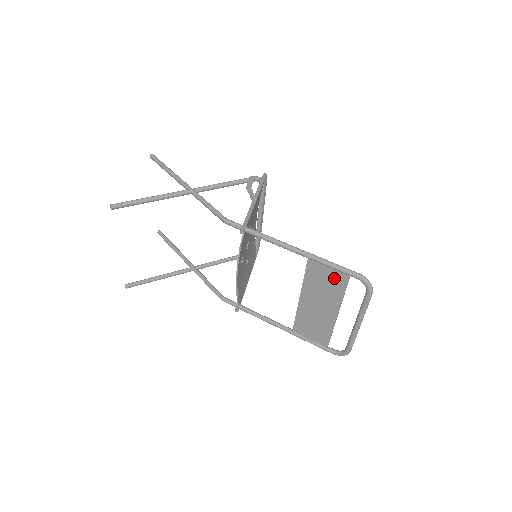
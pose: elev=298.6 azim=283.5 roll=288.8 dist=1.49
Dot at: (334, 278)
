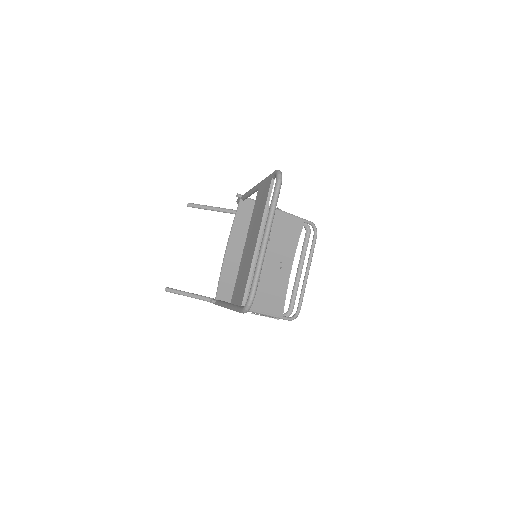
Dot at: (265, 192)
